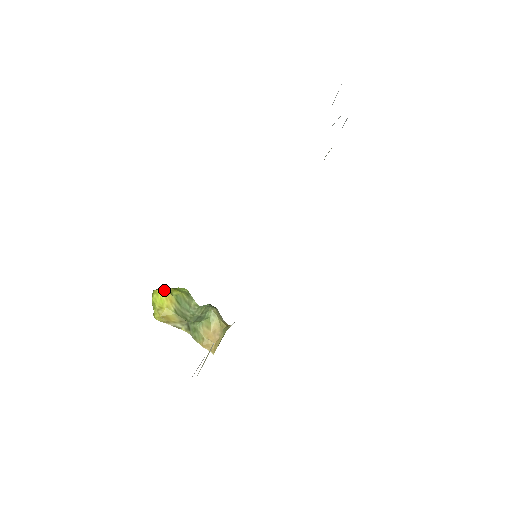
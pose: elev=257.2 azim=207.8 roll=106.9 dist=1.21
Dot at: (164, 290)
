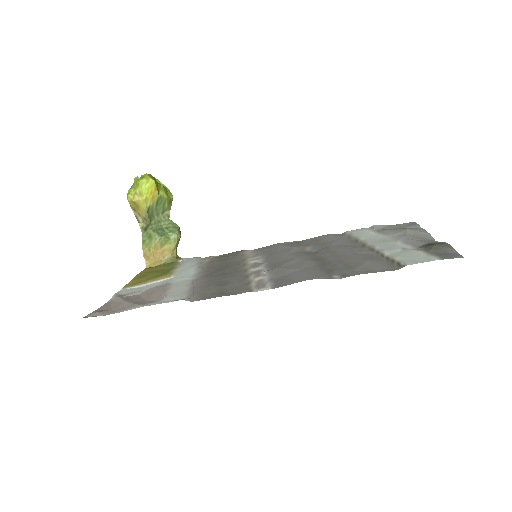
Dot at: (156, 183)
